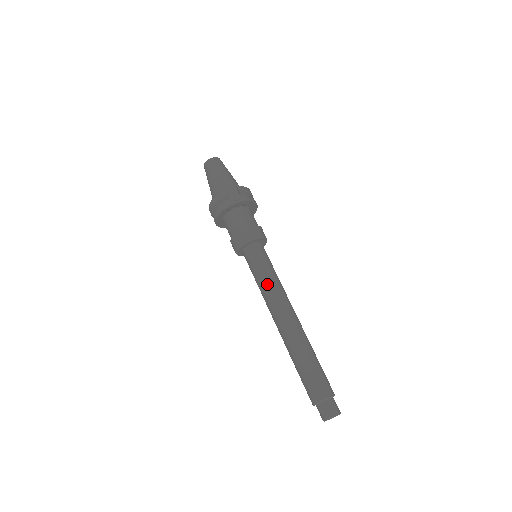
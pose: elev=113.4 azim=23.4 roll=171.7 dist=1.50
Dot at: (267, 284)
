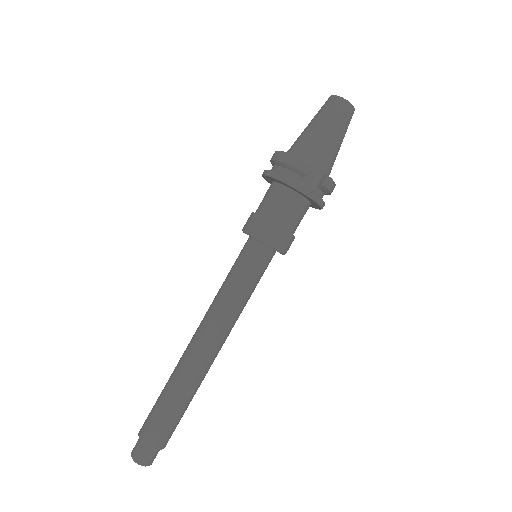
Dot at: (229, 300)
